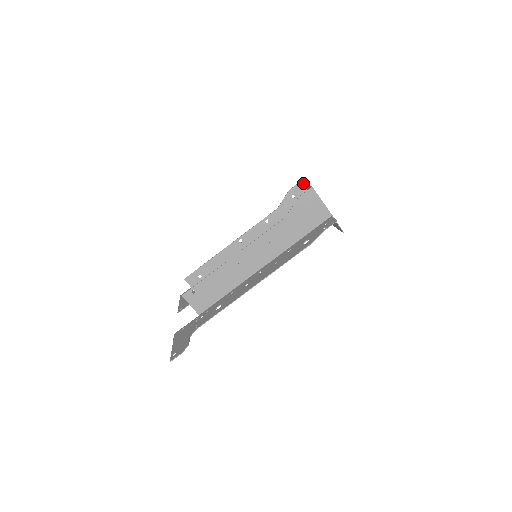
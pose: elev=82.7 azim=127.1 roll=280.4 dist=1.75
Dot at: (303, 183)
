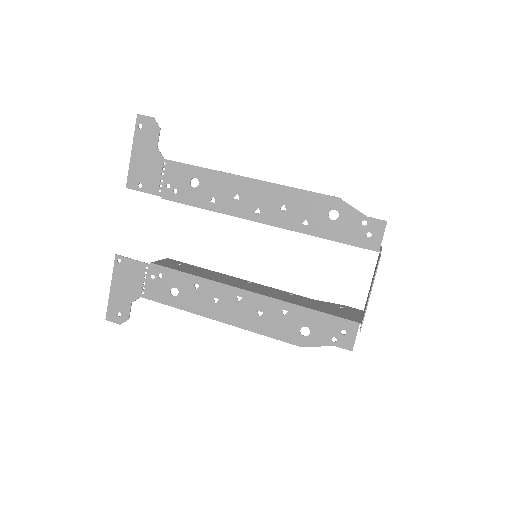
Dot at: occluded
